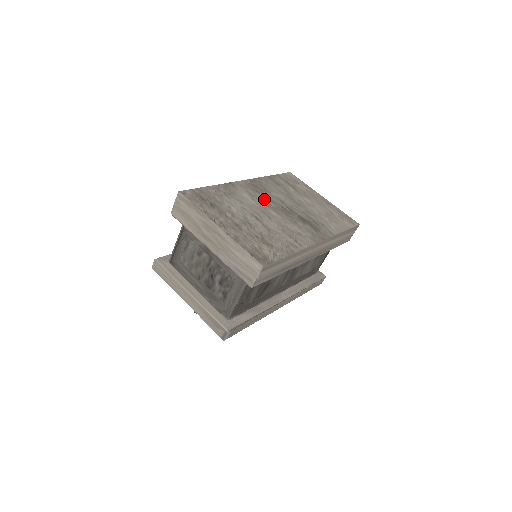
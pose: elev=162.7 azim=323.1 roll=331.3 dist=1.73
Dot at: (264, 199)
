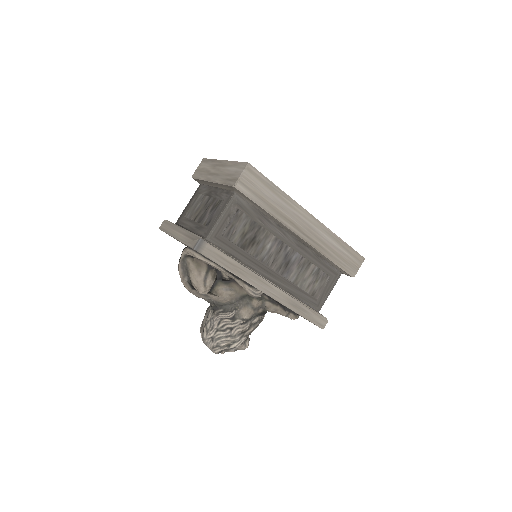
Dot at: occluded
